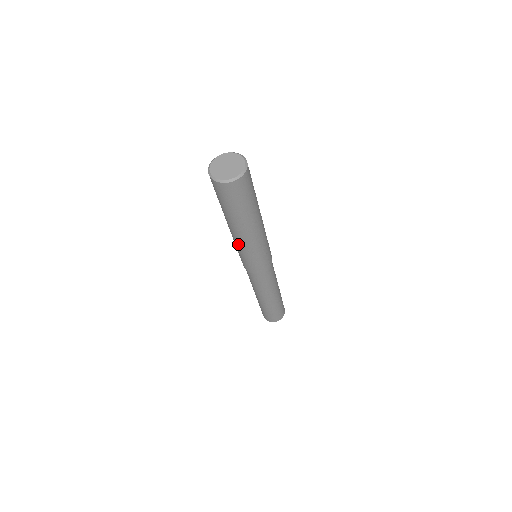
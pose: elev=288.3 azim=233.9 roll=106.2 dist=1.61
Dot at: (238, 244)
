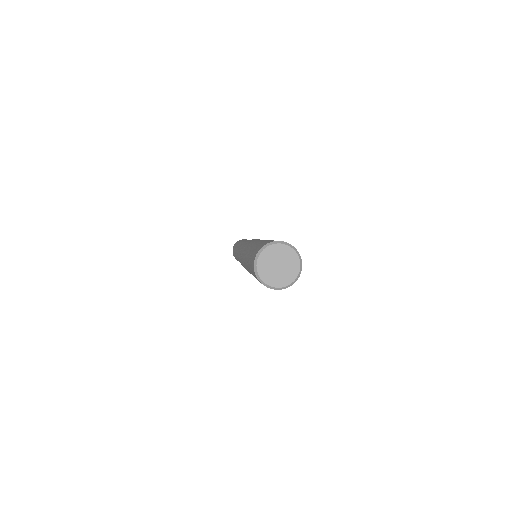
Dot at: occluded
